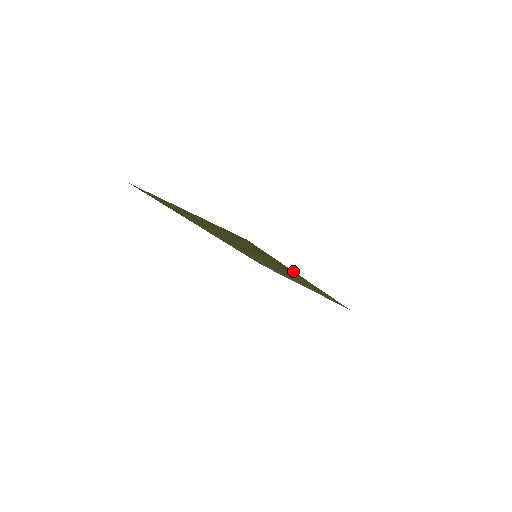
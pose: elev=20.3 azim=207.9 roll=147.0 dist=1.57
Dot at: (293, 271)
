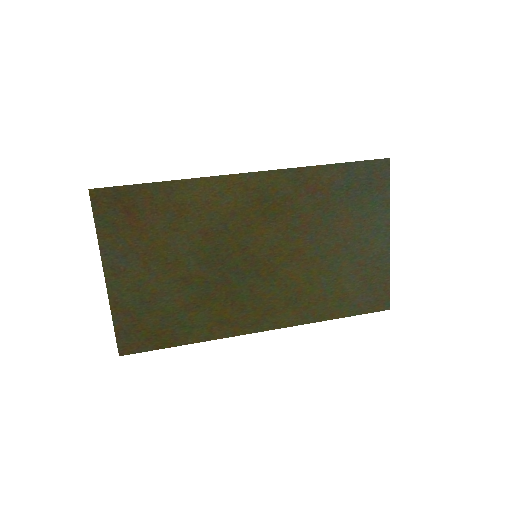
Dot at: (216, 338)
